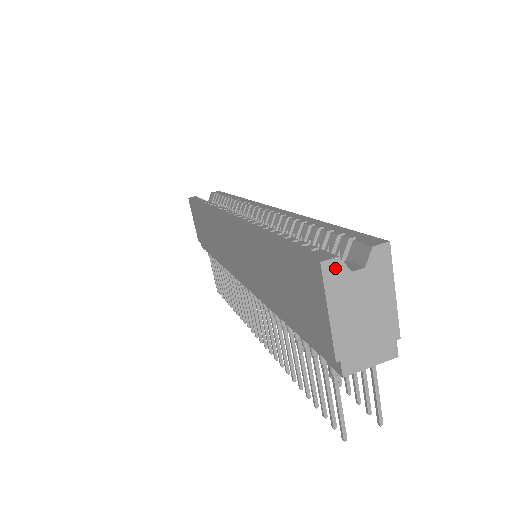
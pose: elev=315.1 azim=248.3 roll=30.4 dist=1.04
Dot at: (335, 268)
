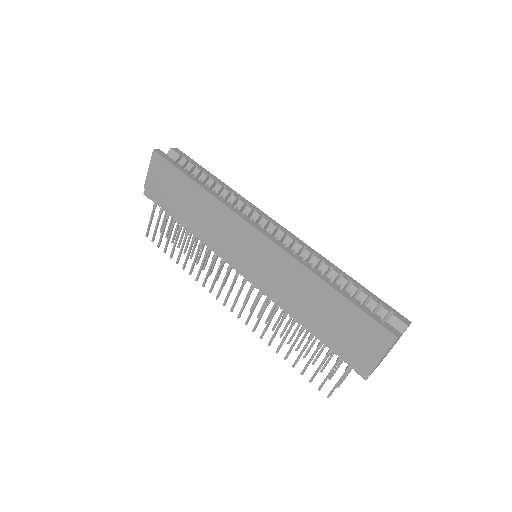
Dot at: occluded
